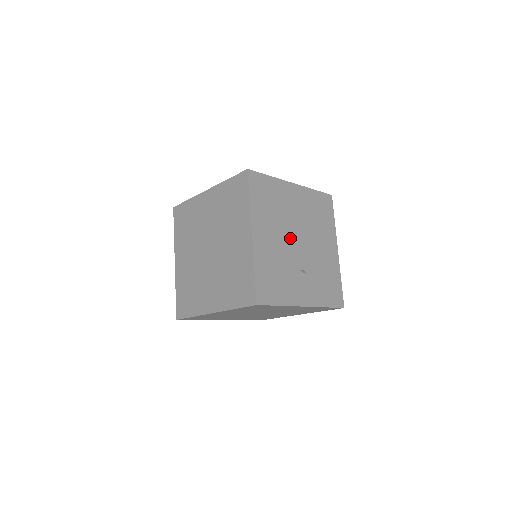
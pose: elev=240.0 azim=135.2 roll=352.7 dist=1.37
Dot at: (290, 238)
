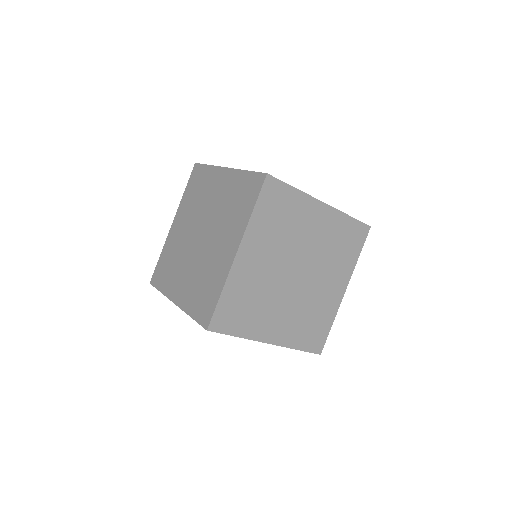
Dot at: occluded
